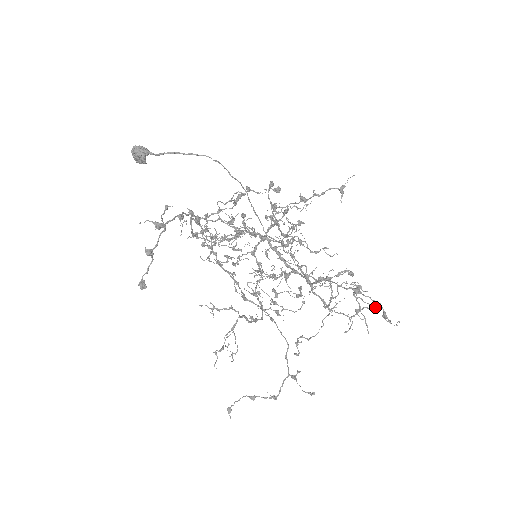
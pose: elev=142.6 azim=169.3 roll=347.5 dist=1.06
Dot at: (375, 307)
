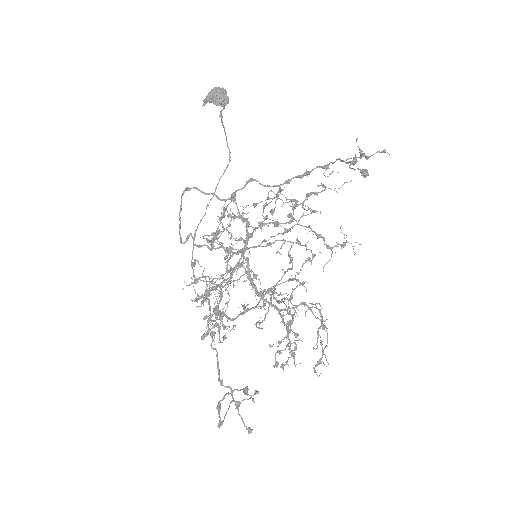
Dot at: (286, 364)
